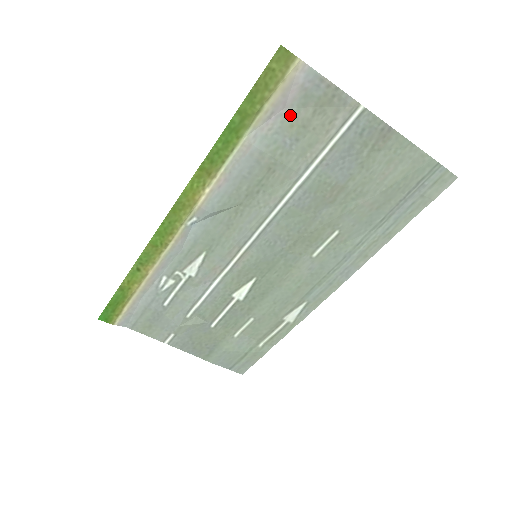
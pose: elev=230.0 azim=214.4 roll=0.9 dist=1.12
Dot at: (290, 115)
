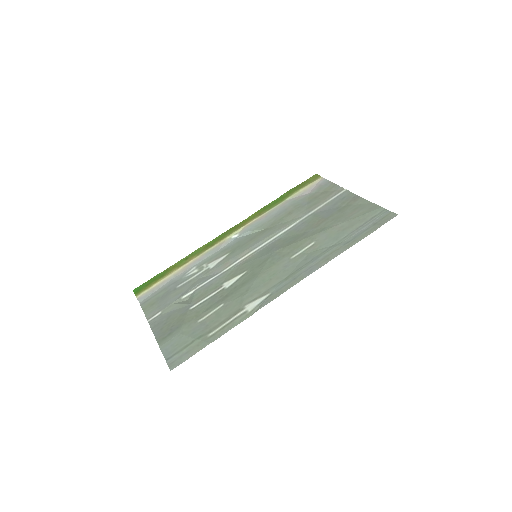
Dot at: (311, 195)
